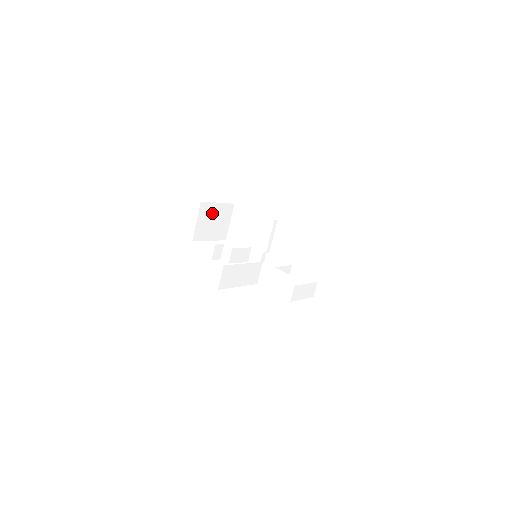
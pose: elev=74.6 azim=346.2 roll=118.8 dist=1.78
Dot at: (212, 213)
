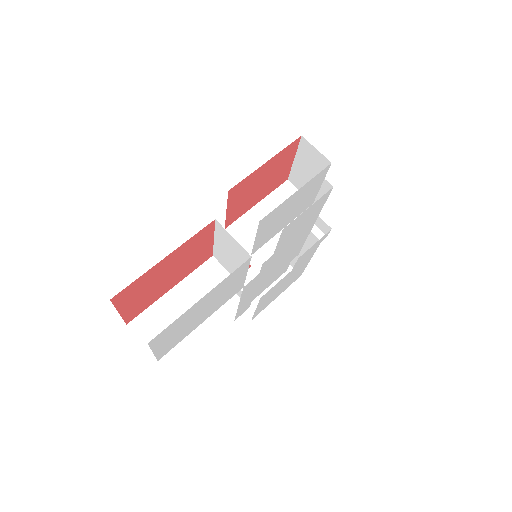
Dot at: occluded
